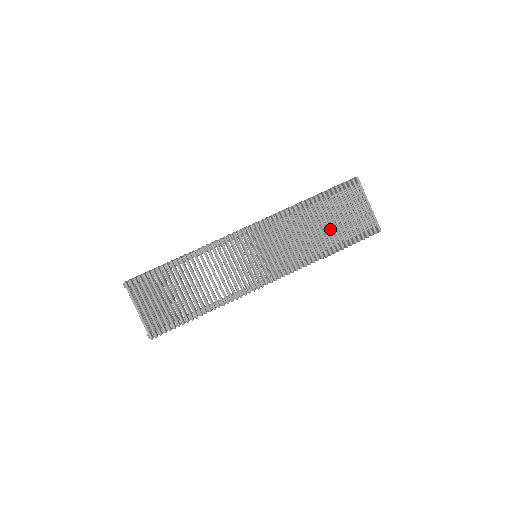
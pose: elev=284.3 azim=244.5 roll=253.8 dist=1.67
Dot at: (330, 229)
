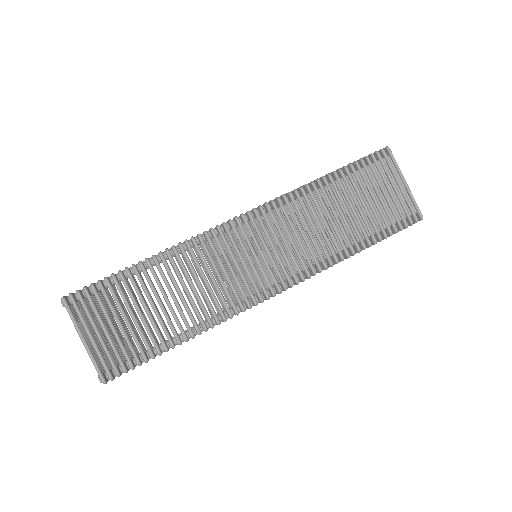
Dot at: (357, 216)
